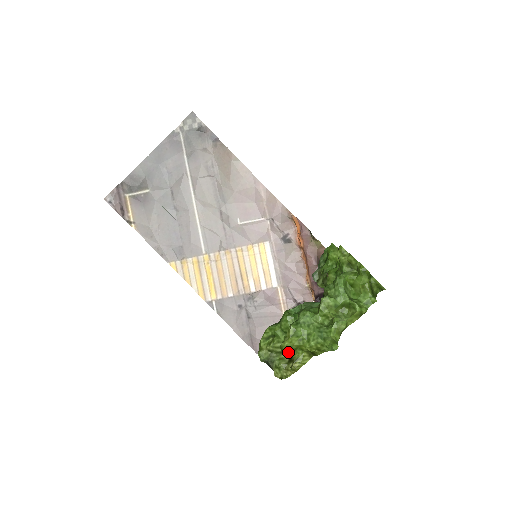
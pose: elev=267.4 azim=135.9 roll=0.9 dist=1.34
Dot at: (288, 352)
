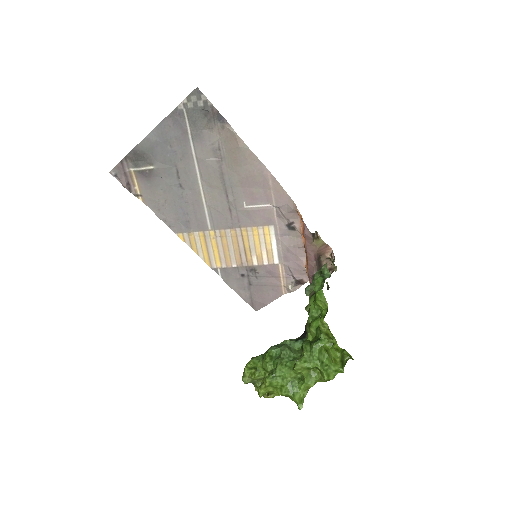
Dot at: (263, 395)
